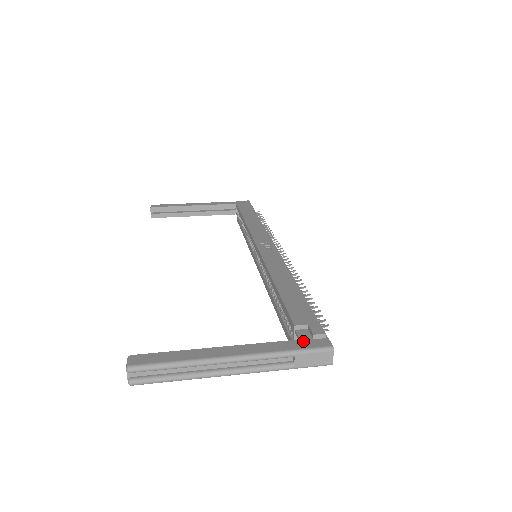
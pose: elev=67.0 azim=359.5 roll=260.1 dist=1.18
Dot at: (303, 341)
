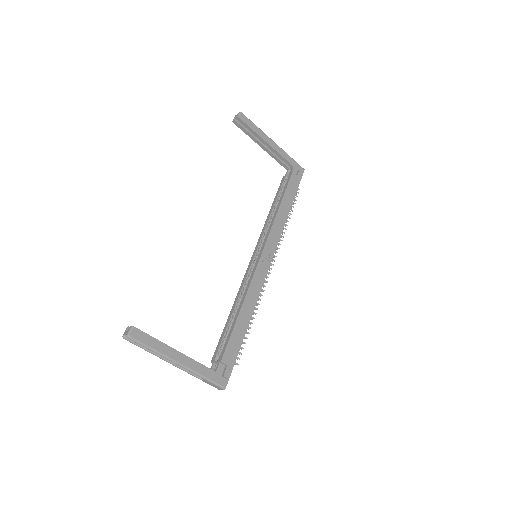
Dot at: (216, 375)
